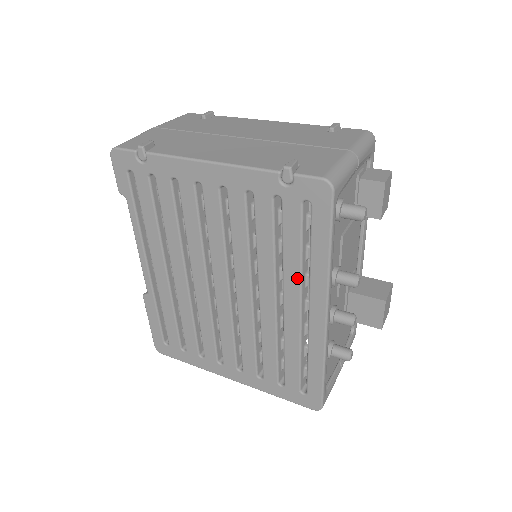
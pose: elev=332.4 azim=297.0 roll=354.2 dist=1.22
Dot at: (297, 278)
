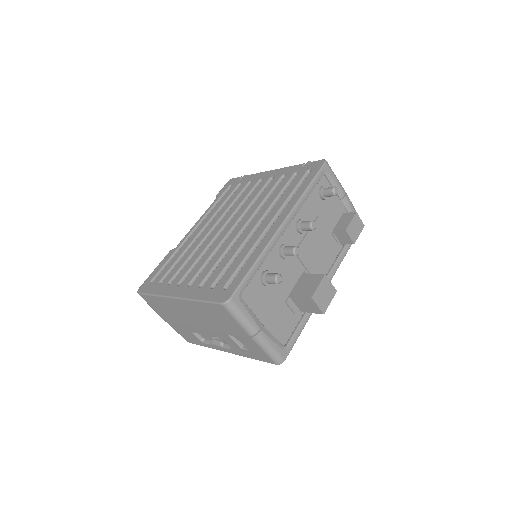
Dot at: (280, 206)
